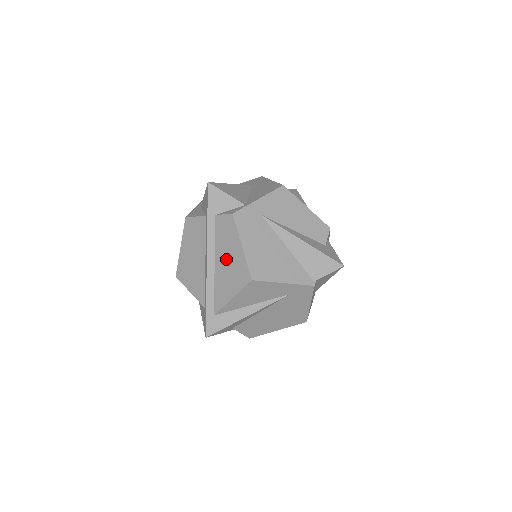
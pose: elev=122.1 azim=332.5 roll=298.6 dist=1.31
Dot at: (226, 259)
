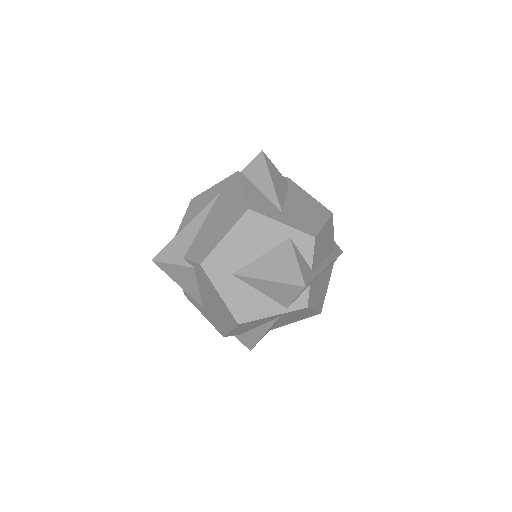
Dot at: occluded
